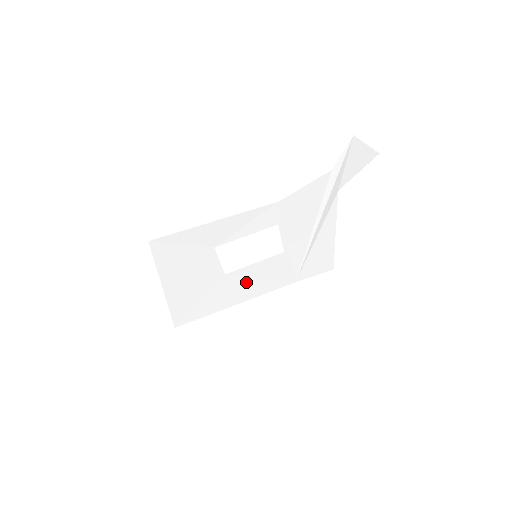
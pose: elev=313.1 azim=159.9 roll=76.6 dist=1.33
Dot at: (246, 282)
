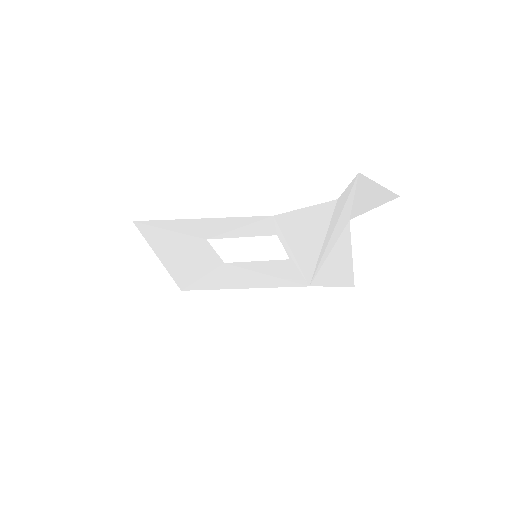
Dot at: (250, 274)
